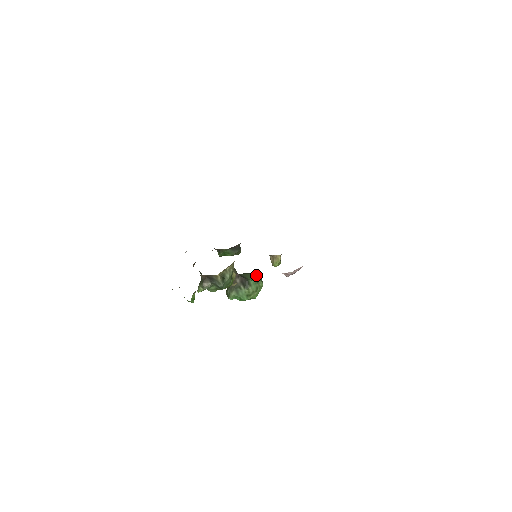
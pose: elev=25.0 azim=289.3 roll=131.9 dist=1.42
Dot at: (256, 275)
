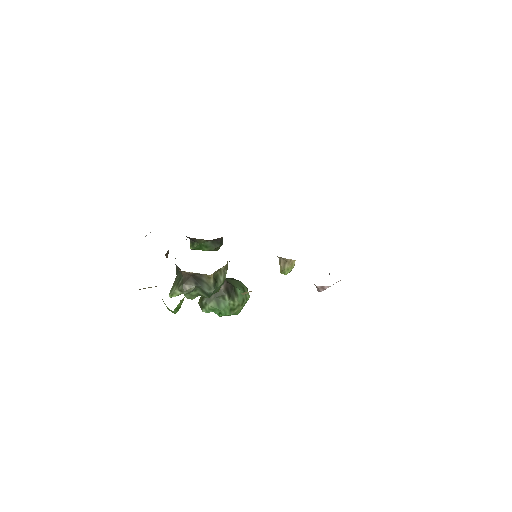
Dot at: occluded
